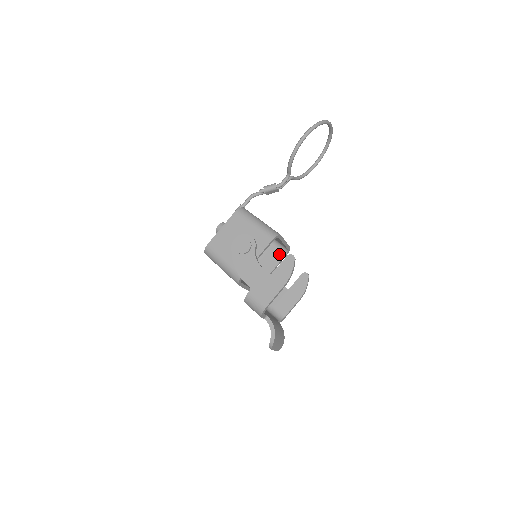
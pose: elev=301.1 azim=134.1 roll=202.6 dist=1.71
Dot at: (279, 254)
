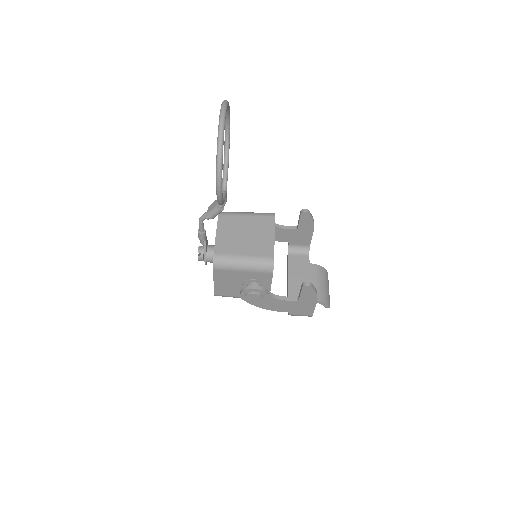
Dot at: occluded
